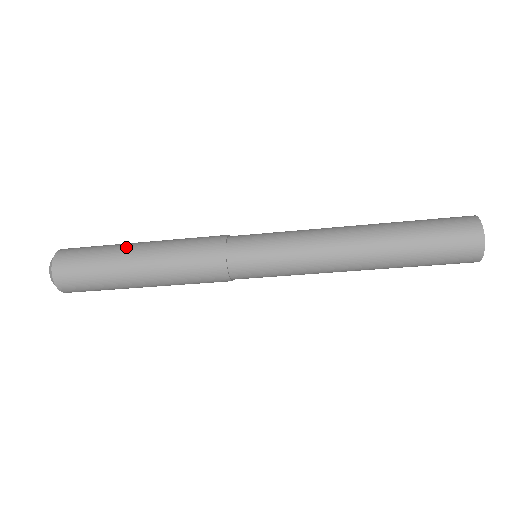
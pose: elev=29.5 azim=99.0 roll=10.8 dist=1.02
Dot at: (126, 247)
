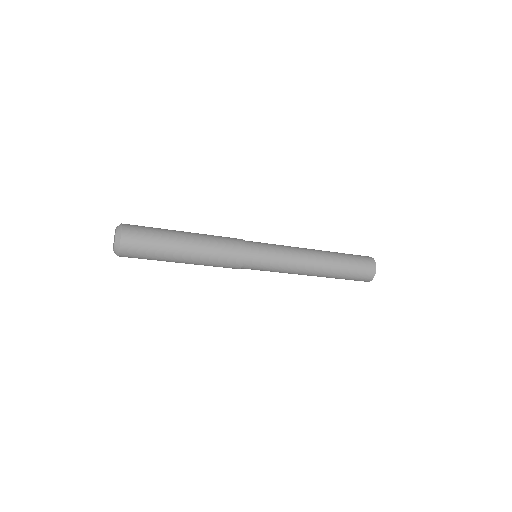
Dot at: (177, 237)
